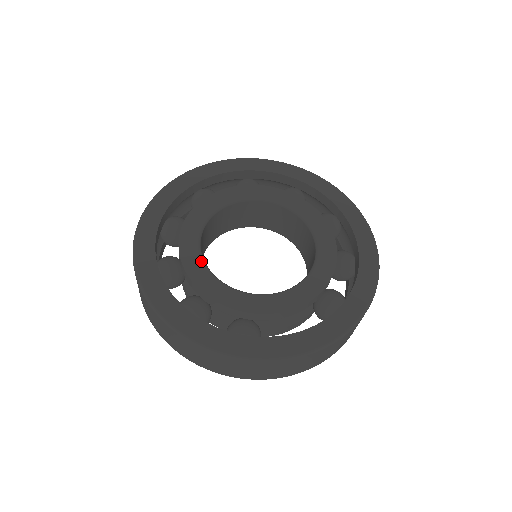
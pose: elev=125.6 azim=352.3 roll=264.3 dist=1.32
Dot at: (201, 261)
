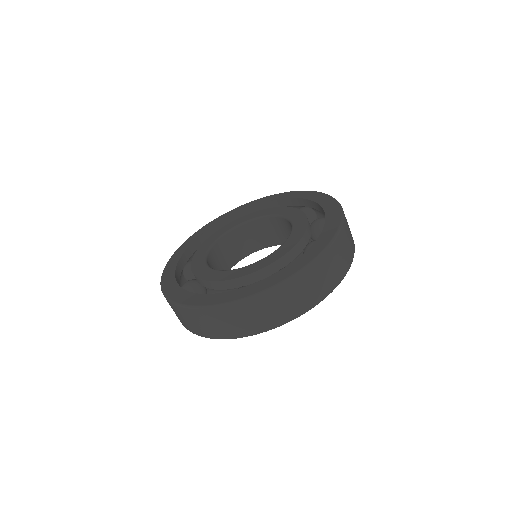
Dot at: (214, 241)
